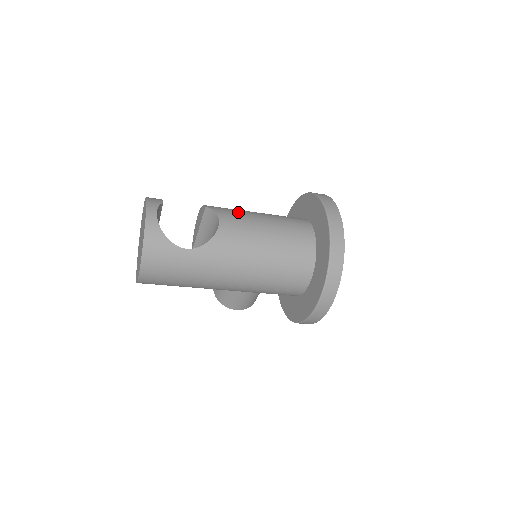
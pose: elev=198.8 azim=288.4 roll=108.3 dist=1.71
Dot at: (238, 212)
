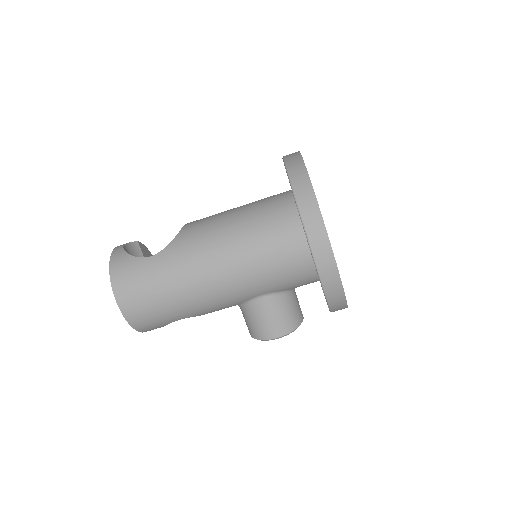
Dot at: occluded
